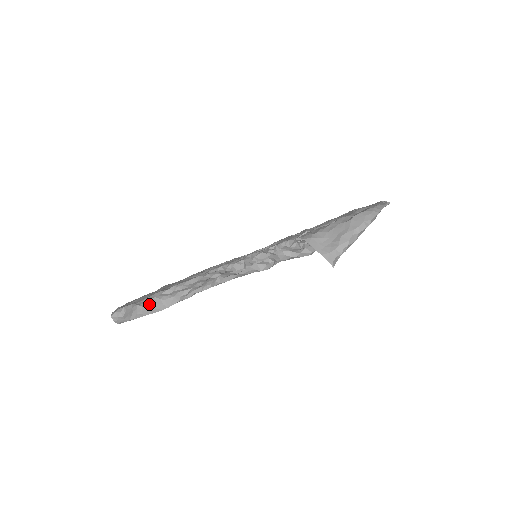
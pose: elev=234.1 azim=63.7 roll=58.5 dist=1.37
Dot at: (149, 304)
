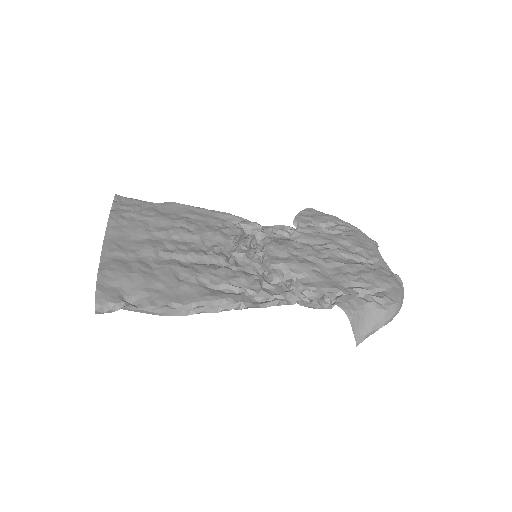
Dot at: occluded
